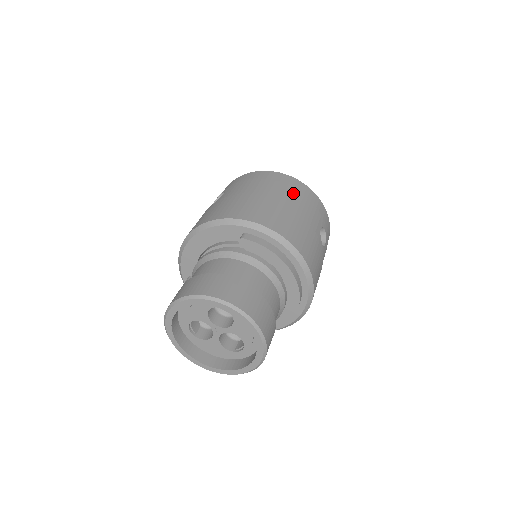
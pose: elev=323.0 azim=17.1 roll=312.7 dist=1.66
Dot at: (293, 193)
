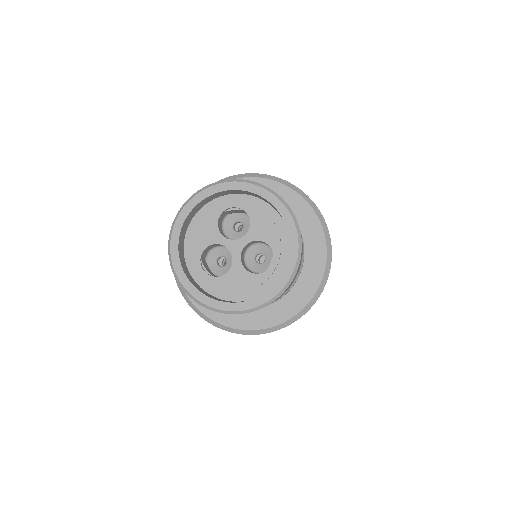
Dot at: occluded
